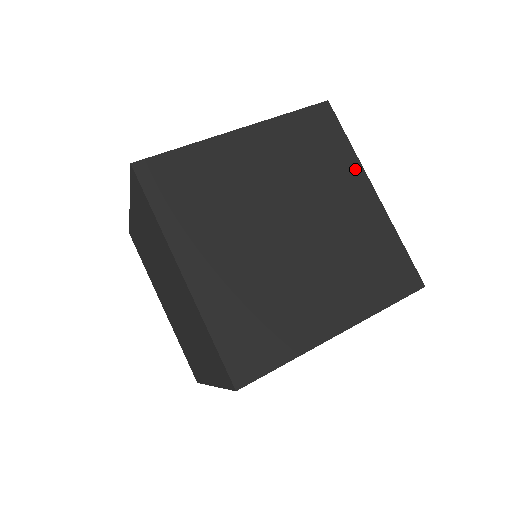
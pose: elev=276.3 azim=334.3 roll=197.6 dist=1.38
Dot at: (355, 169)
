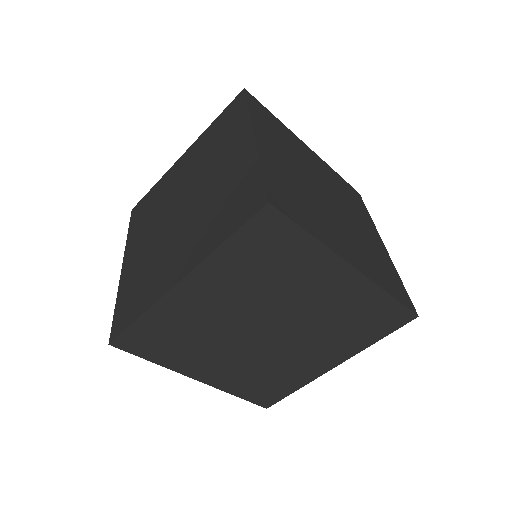
Dot at: (373, 226)
